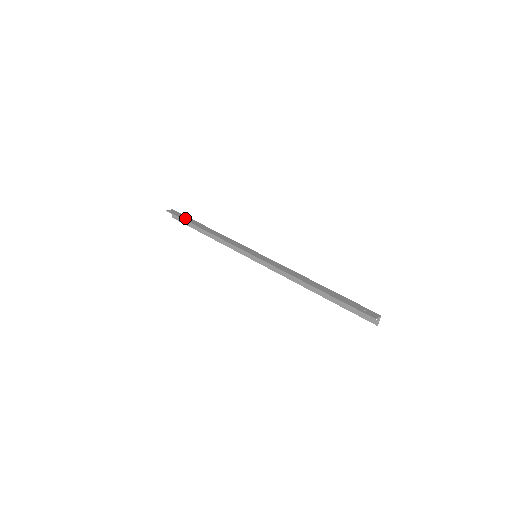
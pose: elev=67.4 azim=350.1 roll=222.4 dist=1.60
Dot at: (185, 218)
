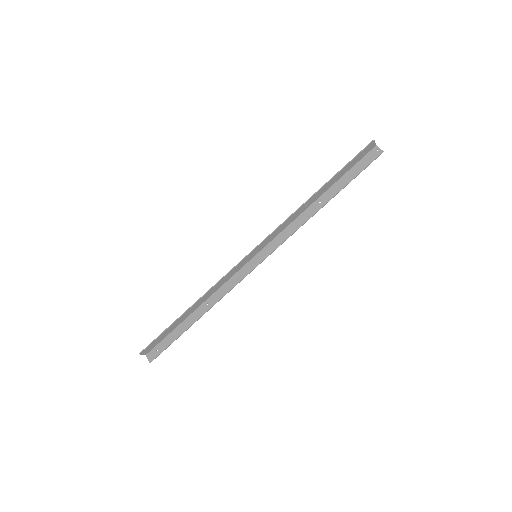
Dot at: (165, 332)
